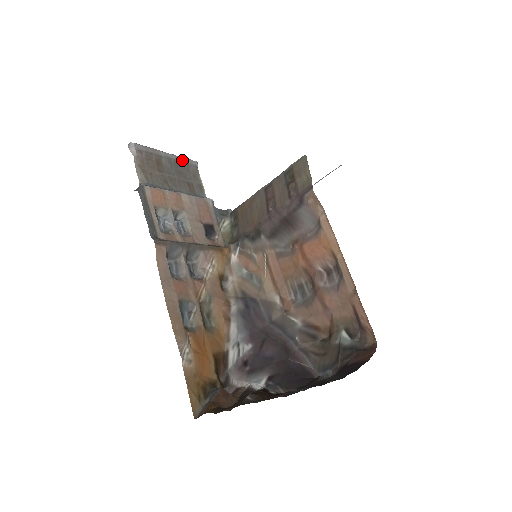
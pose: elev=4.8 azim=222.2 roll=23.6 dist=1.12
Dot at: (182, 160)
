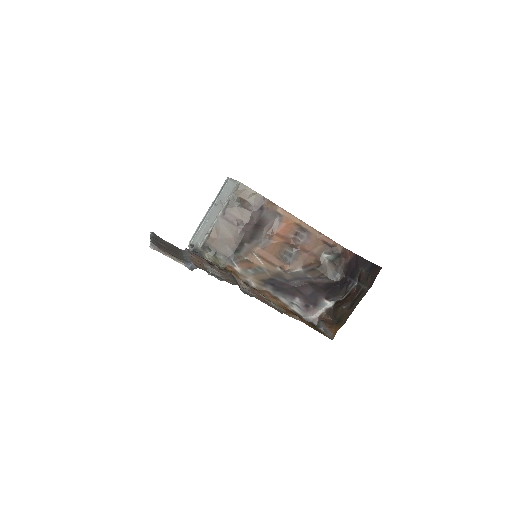
Dot at: (154, 236)
